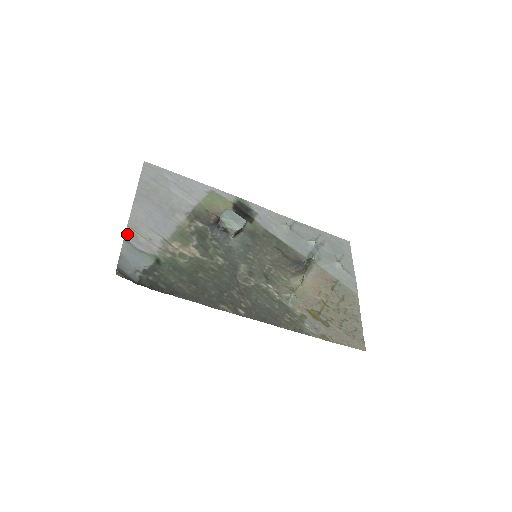
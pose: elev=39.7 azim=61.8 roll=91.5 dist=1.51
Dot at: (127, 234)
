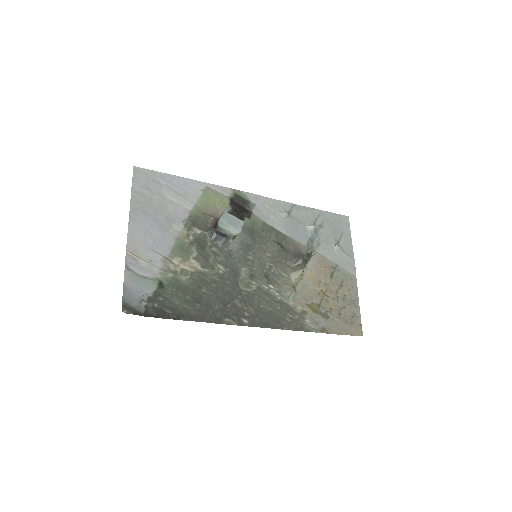
Dot at: (127, 260)
